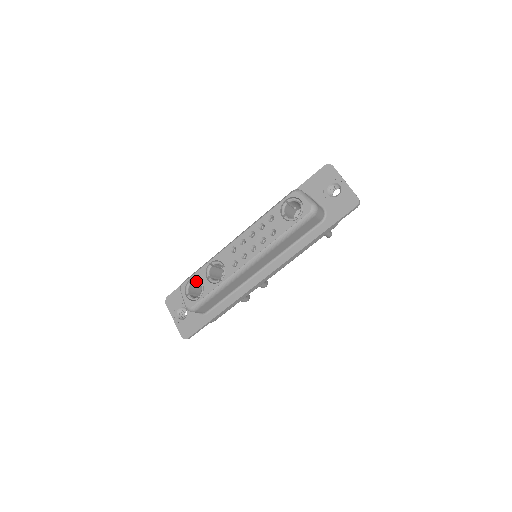
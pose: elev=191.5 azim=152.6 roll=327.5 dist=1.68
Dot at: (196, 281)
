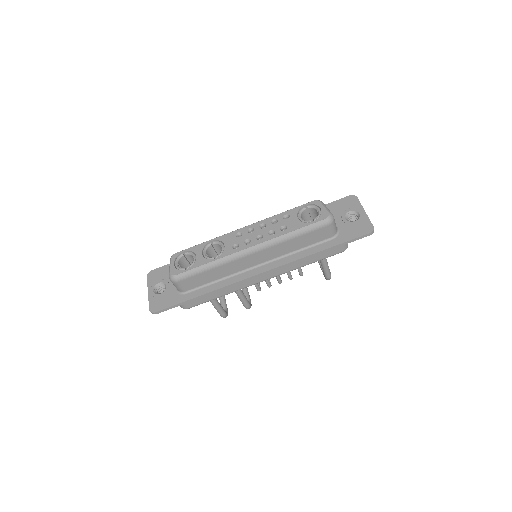
Dot at: (190, 254)
